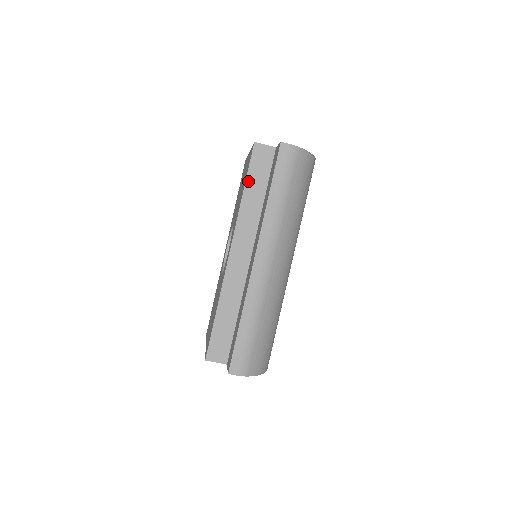
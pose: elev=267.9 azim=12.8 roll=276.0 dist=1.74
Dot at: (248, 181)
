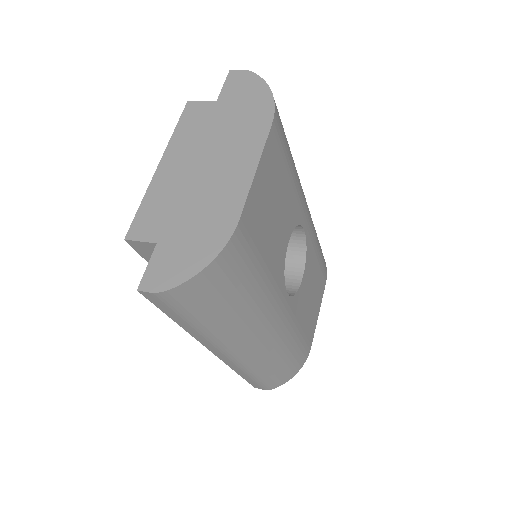
Dot at: occluded
